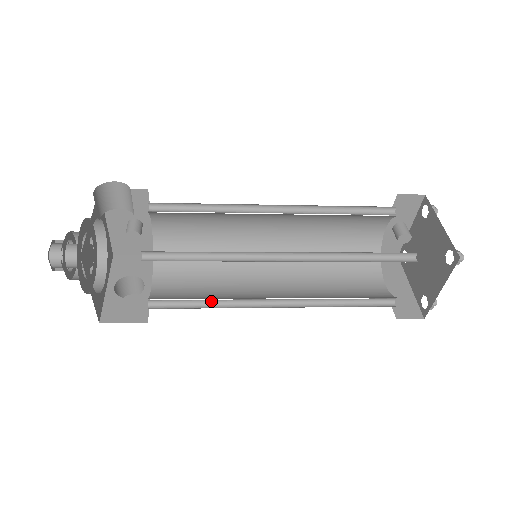
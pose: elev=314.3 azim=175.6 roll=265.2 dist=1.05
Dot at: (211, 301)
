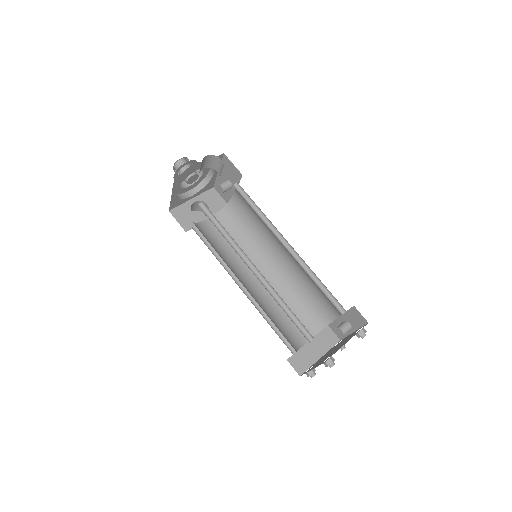
Dot at: (219, 253)
